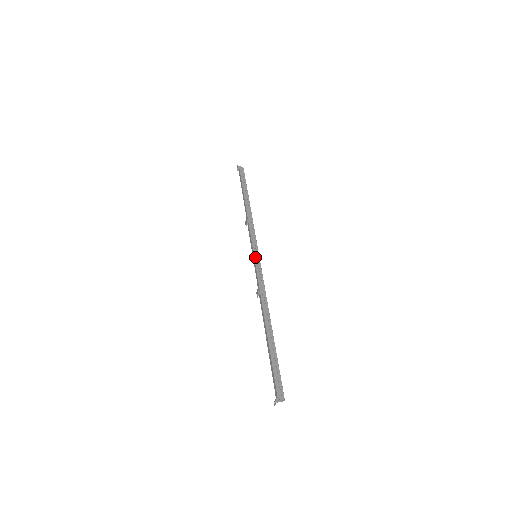
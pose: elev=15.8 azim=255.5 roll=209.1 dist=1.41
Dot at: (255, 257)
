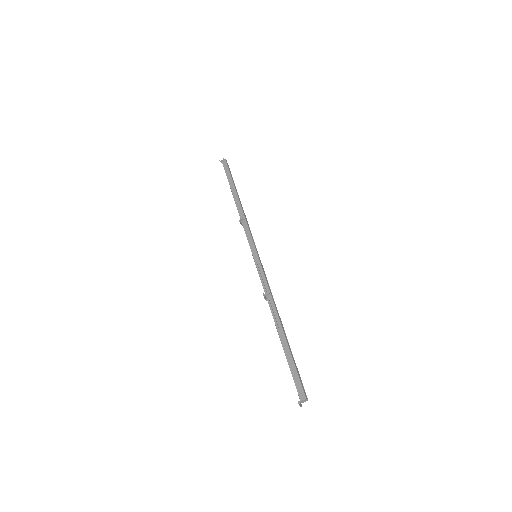
Dot at: (254, 259)
